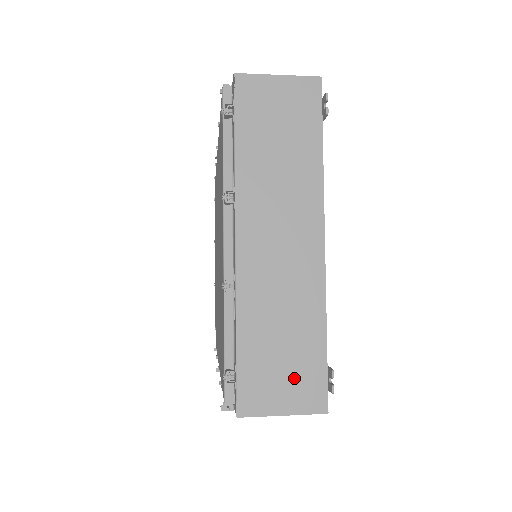
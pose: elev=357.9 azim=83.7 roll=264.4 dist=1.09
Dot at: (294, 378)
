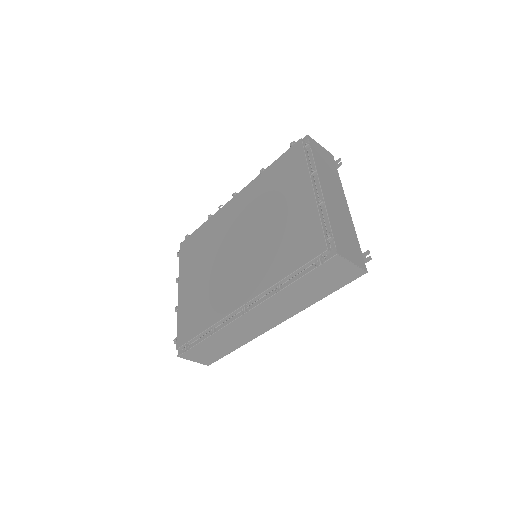
Dot at: (353, 250)
